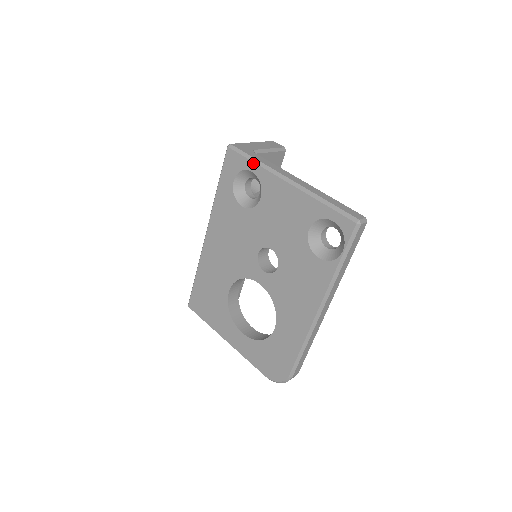
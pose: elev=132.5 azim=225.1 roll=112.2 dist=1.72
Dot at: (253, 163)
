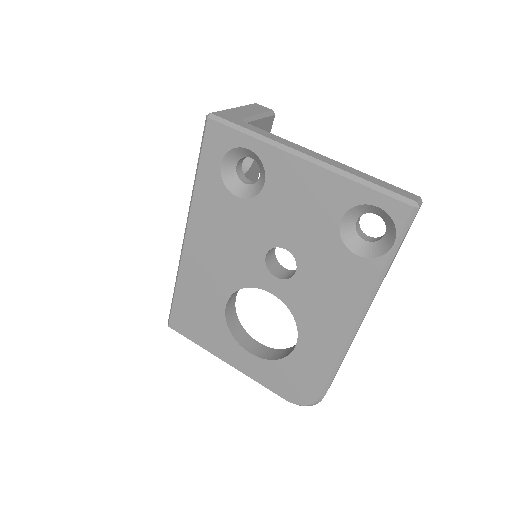
Dot at: (249, 137)
